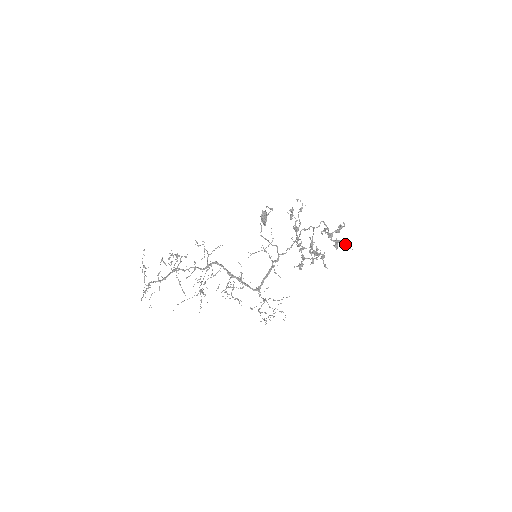
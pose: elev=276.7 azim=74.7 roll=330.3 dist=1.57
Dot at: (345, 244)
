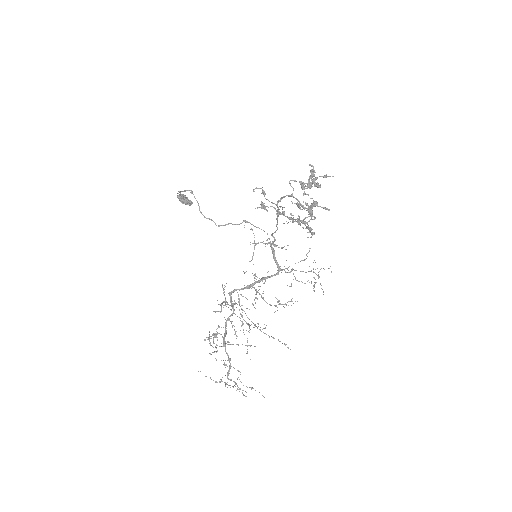
Dot at: occluded
